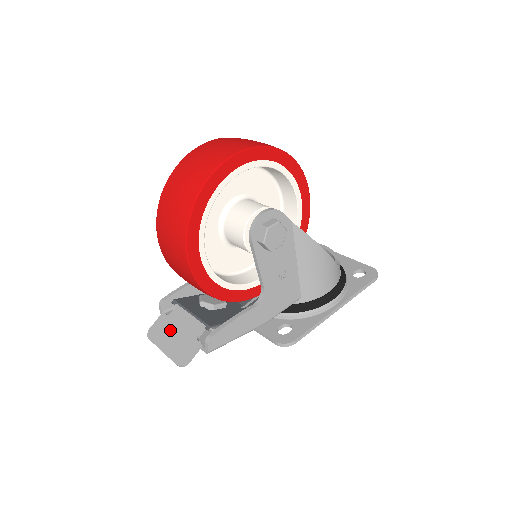
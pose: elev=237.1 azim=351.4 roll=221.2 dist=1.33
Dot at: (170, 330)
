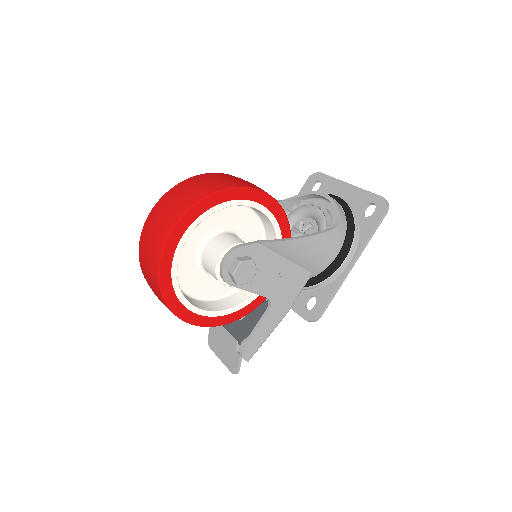
Dot at: (219, 342)
